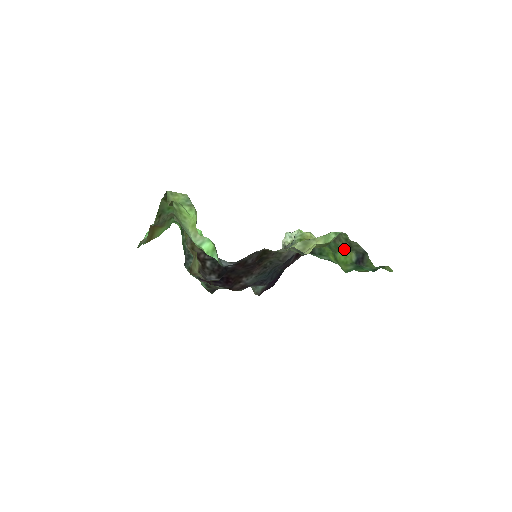
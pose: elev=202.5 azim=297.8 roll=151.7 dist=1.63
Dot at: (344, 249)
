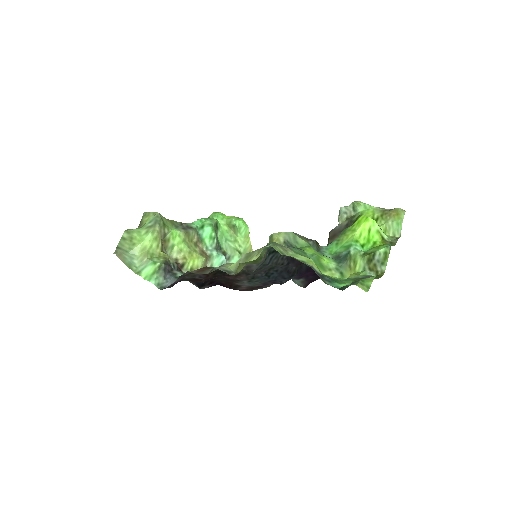
Dot at: (306, 257)
